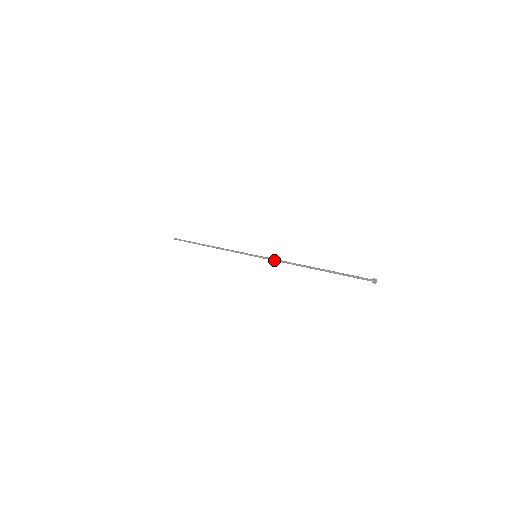
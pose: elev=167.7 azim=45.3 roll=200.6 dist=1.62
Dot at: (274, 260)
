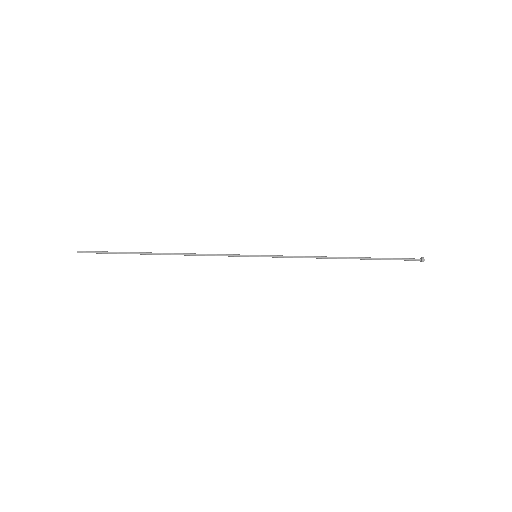
Dot at: (288, 256)
